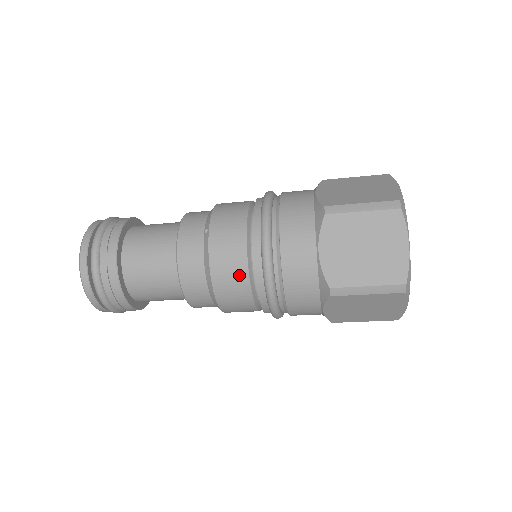
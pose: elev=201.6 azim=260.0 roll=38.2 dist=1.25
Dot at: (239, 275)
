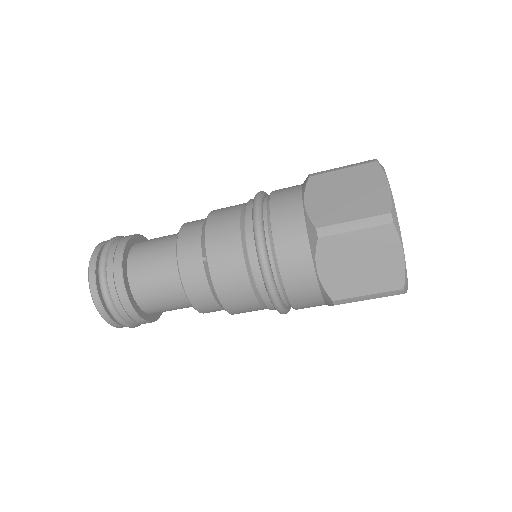
Dot at: (246, 296)
